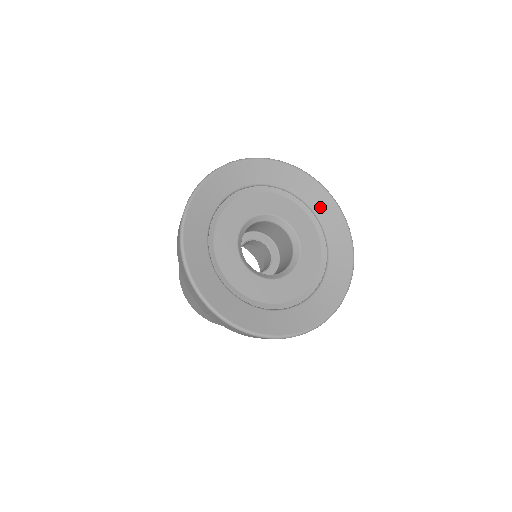
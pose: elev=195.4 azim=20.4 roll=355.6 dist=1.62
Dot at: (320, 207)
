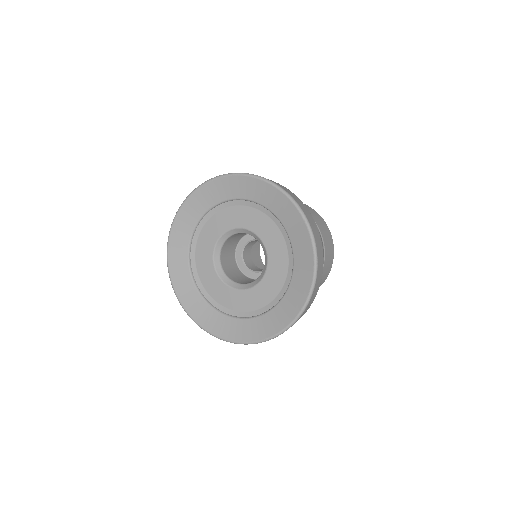
Dot at: (253, 194)
